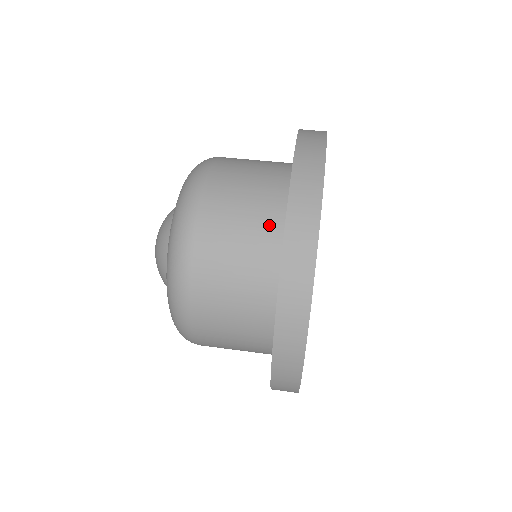
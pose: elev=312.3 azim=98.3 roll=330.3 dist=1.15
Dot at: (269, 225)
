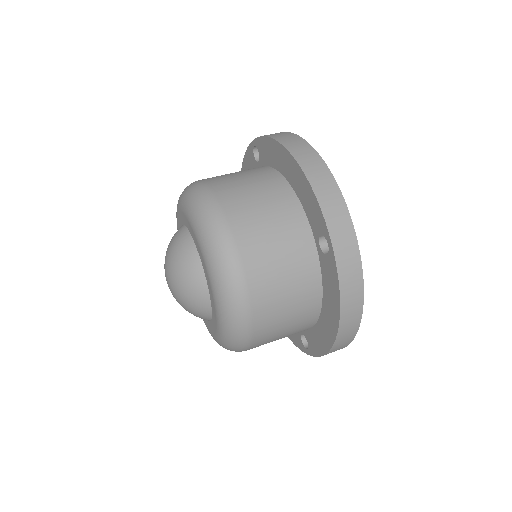
Dot at: (282, 196)
